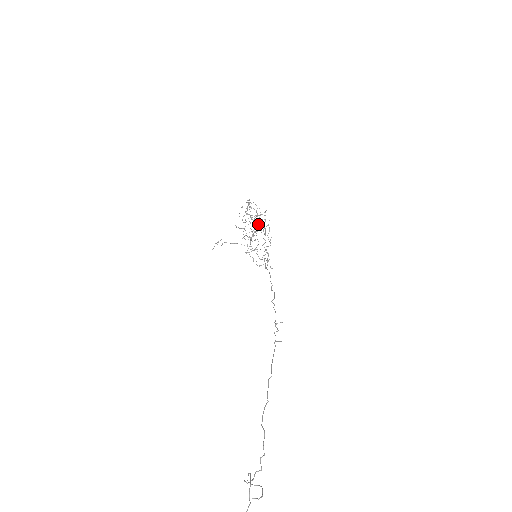
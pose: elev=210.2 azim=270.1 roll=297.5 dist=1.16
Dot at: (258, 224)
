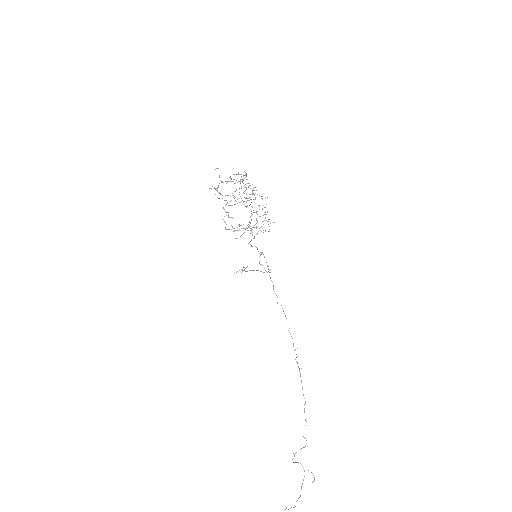
Dot at: occluded
